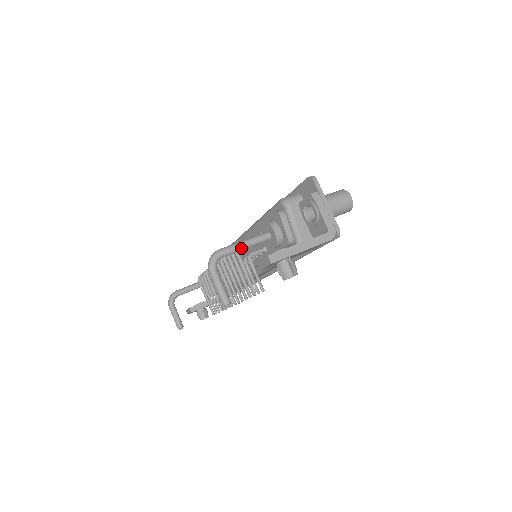
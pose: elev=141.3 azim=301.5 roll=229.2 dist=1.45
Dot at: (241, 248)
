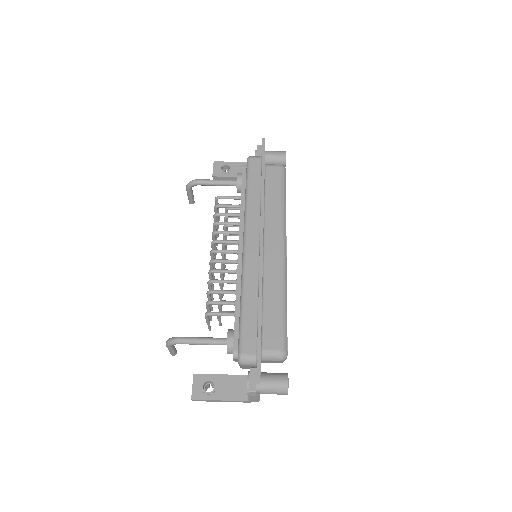
Dot at: (197, 344)
